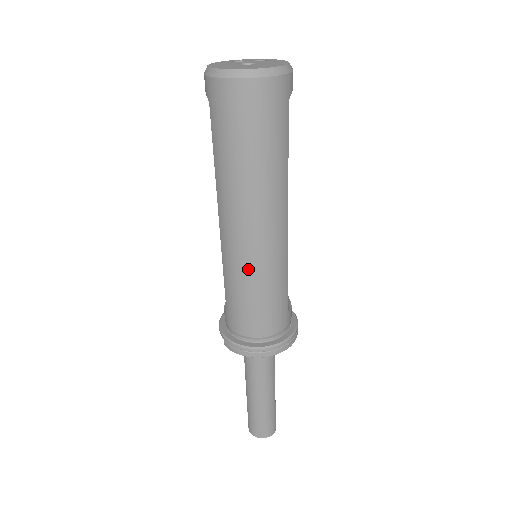
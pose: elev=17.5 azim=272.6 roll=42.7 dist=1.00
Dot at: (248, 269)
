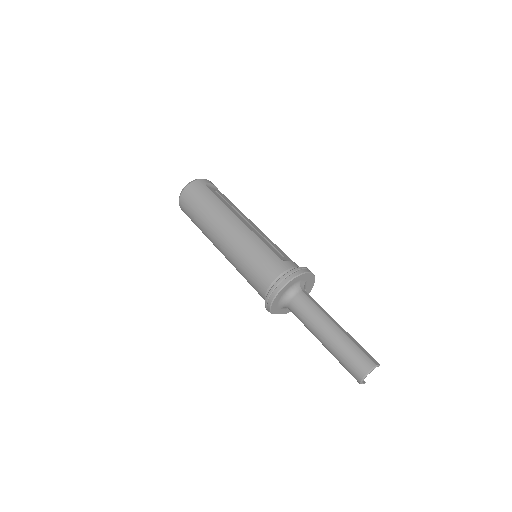
Dot at: (236, 253)
